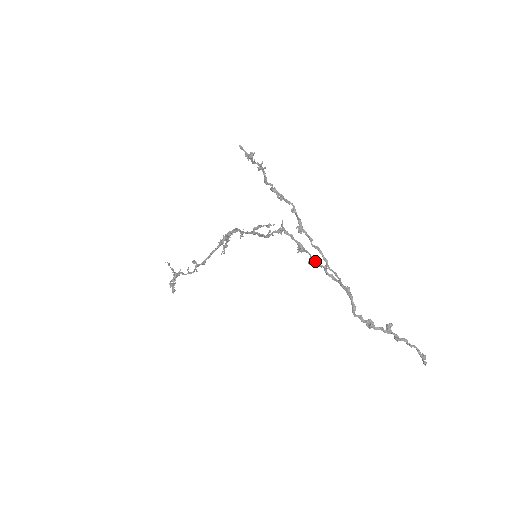
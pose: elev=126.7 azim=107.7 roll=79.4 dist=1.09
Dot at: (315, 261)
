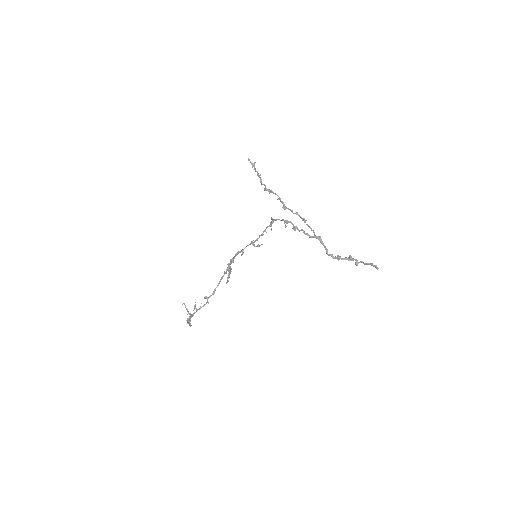
Dot at: (297, 228)
